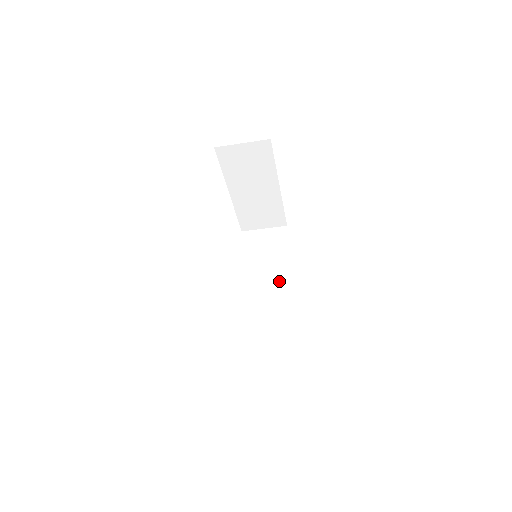
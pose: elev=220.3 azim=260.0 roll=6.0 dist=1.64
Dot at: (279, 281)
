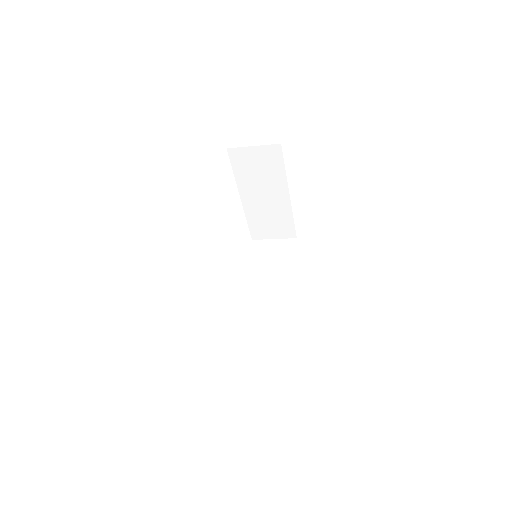
Dot at: (281, 289)
